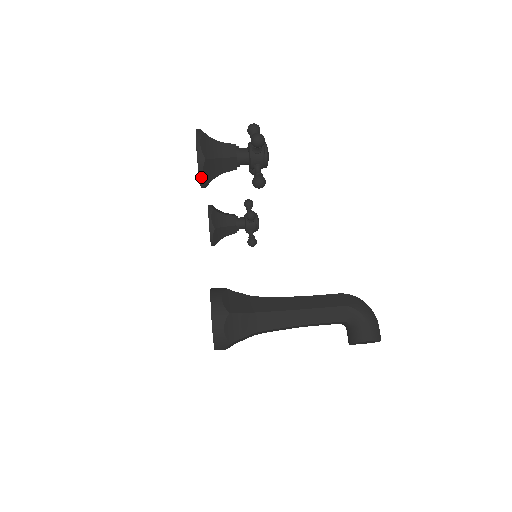
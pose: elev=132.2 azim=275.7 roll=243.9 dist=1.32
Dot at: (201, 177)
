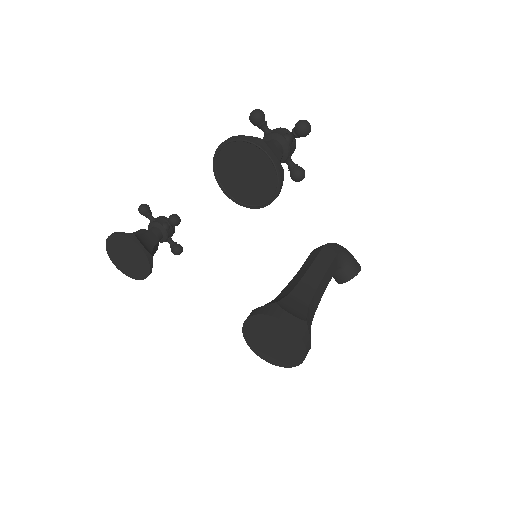
Dot at: (278, 194)
